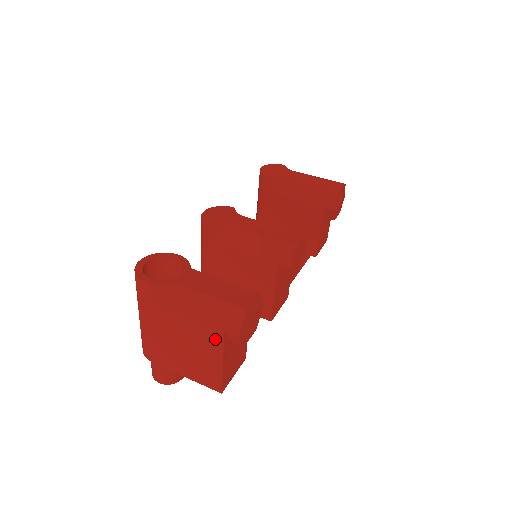
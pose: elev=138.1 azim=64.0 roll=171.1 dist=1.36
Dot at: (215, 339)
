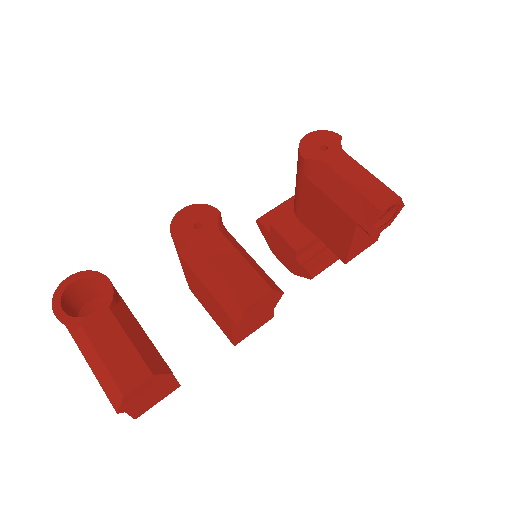
Dot at: occluded
